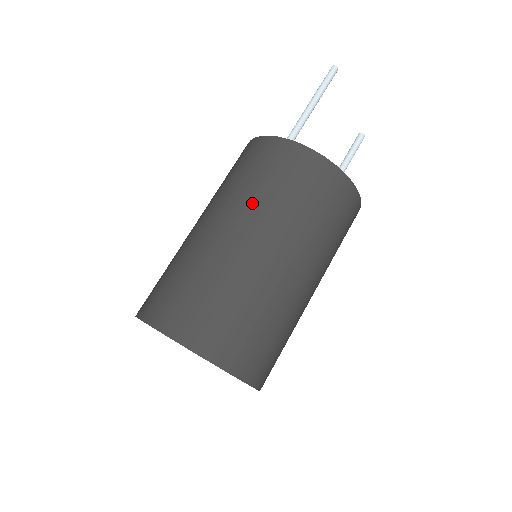
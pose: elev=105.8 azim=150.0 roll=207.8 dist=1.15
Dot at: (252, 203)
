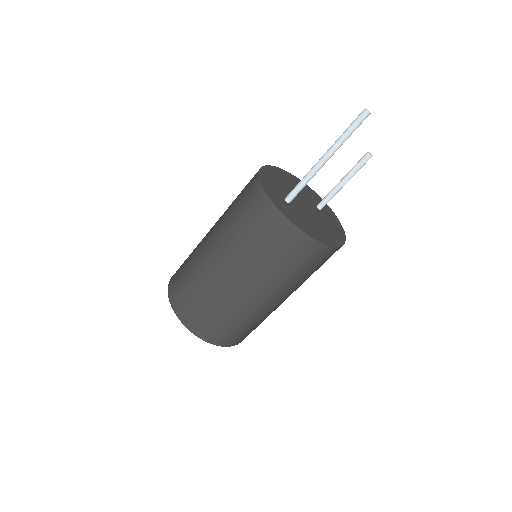
Dot at: (263, 274)
